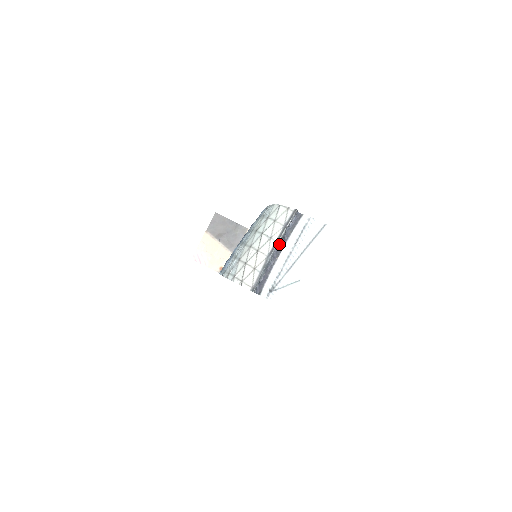
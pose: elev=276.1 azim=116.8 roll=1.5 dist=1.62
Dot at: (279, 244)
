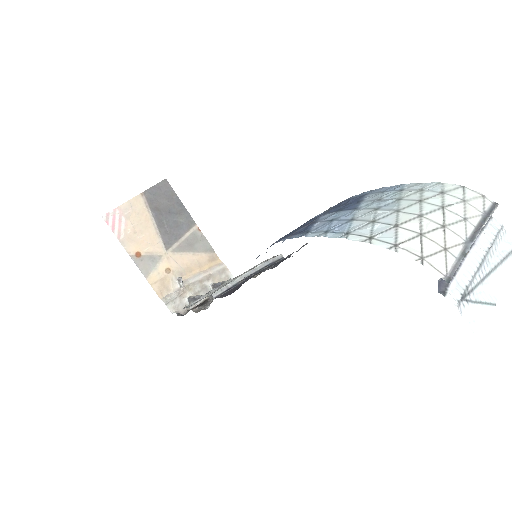
Dot at: occluded
